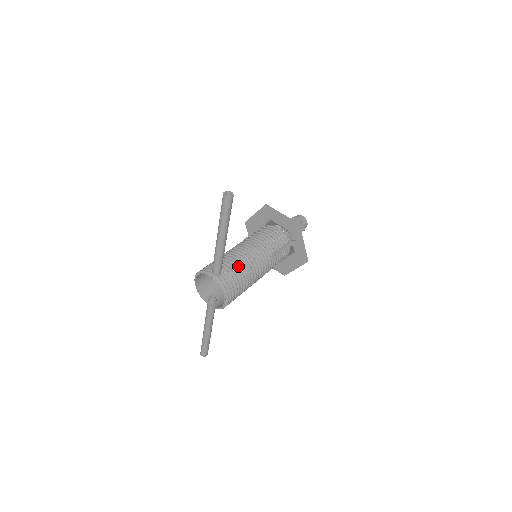
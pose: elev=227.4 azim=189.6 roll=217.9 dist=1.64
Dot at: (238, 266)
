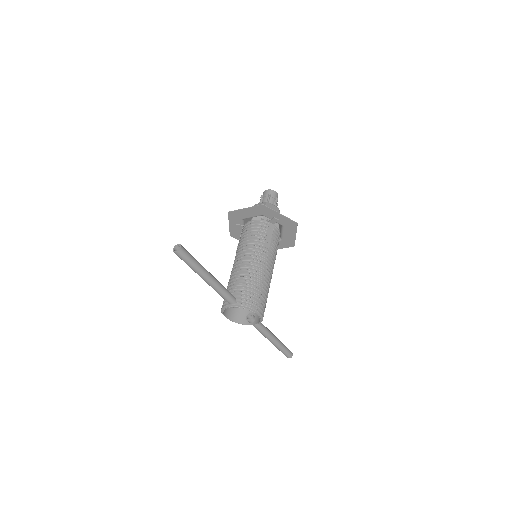
Dot at: (245, 280)
